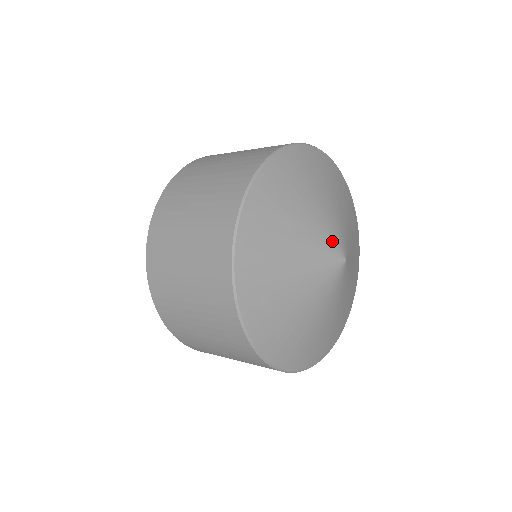
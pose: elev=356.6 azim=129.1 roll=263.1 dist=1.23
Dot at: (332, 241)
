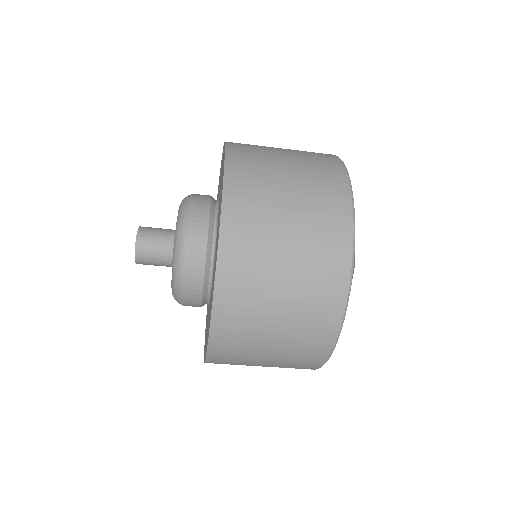
Dot at: occluded
